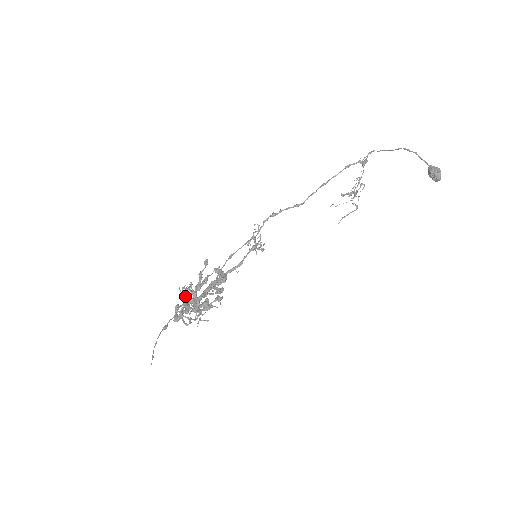
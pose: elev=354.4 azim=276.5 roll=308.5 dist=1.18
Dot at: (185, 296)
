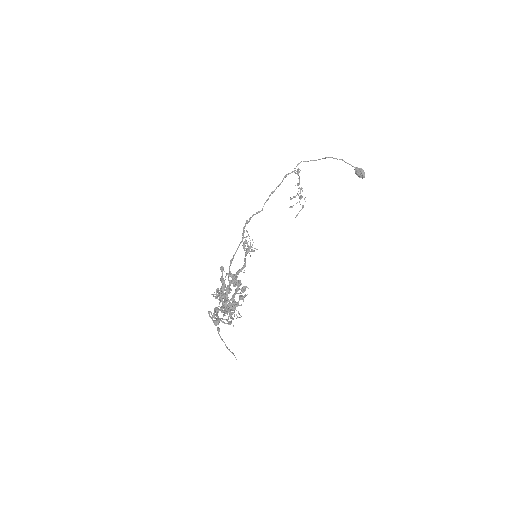
Dot at: (221, 300)
